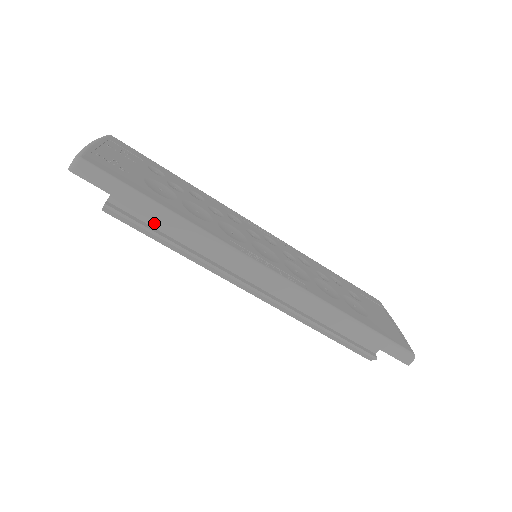
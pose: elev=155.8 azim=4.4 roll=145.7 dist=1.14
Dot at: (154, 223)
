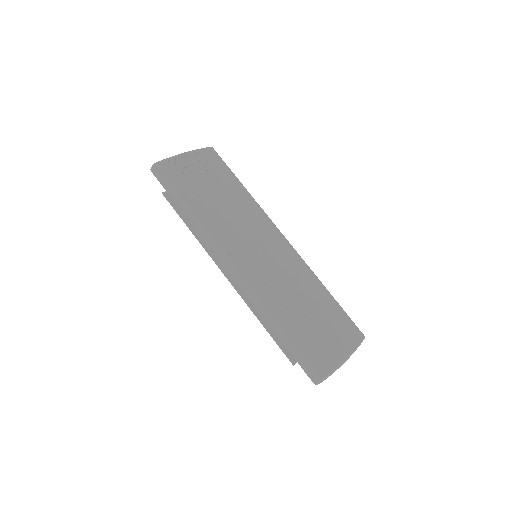
Dot at: occluded
